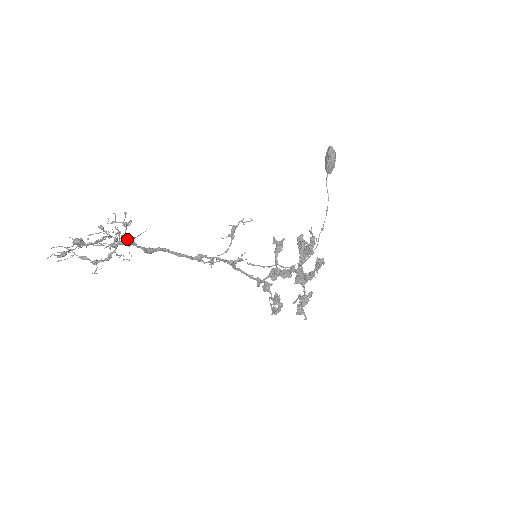
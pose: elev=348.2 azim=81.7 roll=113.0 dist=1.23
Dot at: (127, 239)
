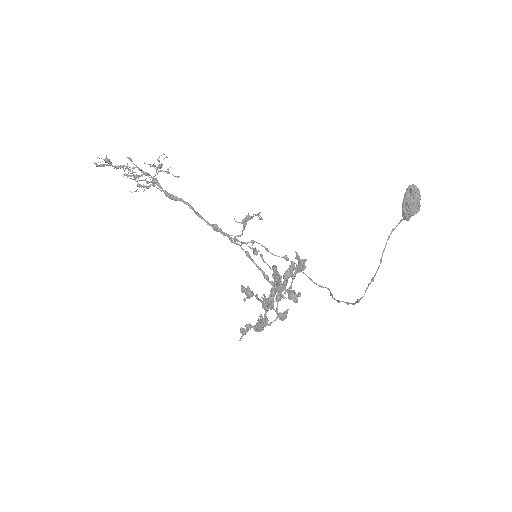
Dot at: (130, 175)
